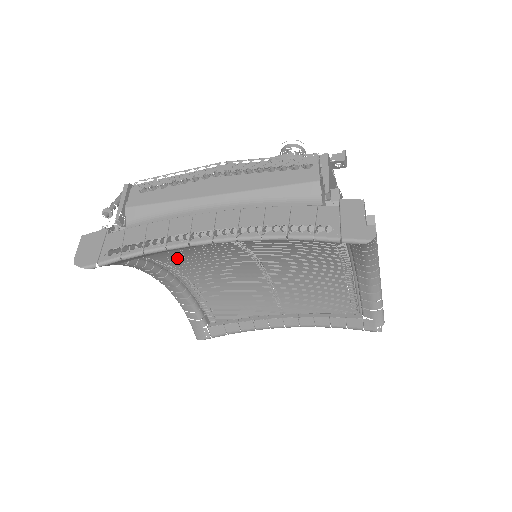
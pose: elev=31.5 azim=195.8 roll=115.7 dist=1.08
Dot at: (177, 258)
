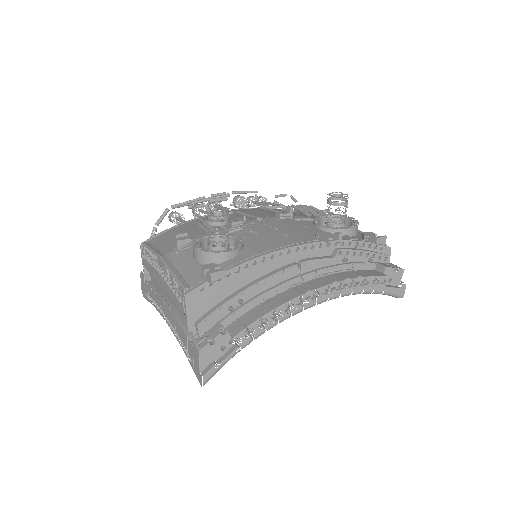
Dot at: occluded
